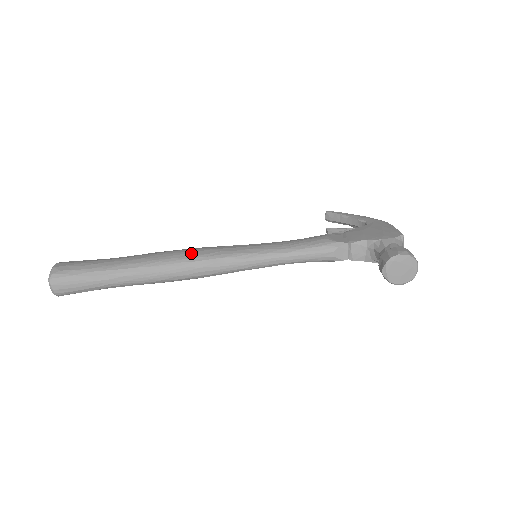
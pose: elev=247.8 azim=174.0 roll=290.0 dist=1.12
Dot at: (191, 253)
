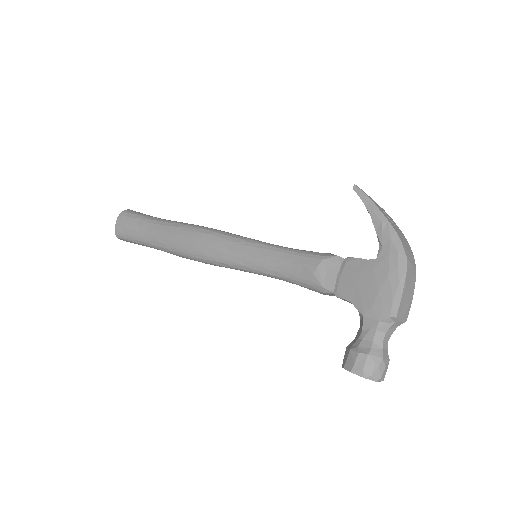
Dot at: (196, 247)
